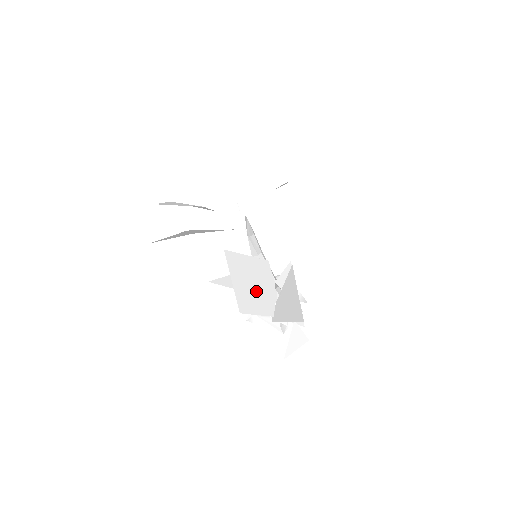
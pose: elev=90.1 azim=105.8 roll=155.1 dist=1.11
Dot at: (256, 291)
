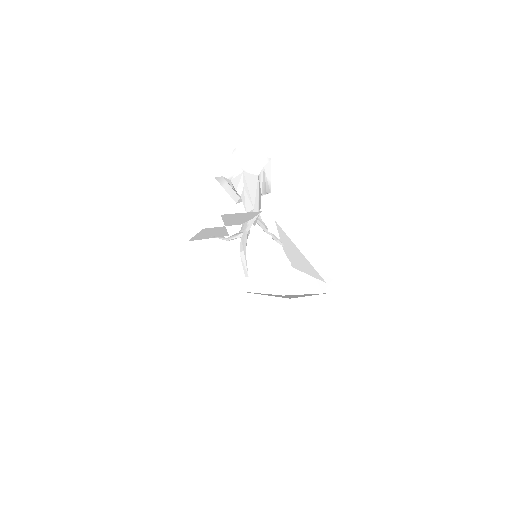
Dot at: (270, 265)
